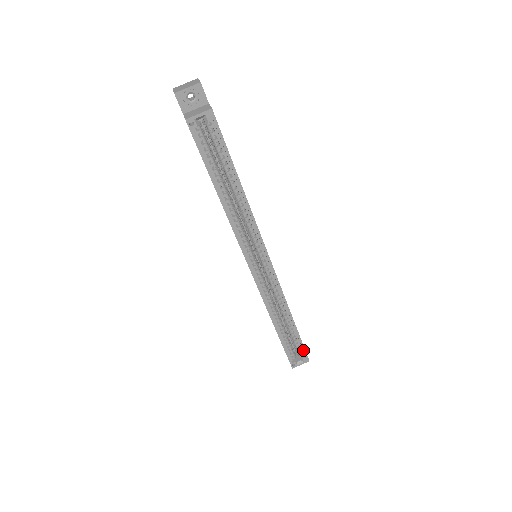
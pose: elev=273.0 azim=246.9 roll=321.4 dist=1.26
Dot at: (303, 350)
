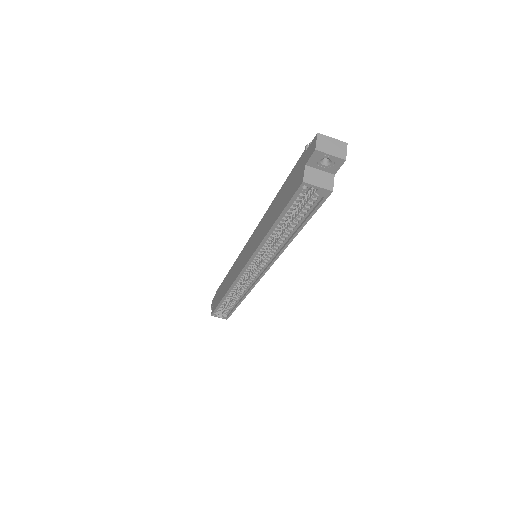
Dot at: (229, 314)
